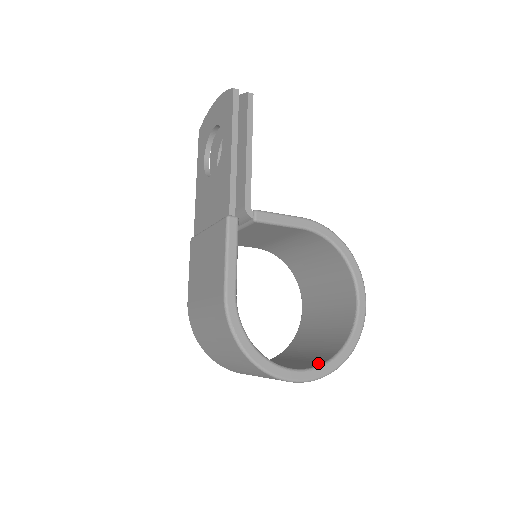
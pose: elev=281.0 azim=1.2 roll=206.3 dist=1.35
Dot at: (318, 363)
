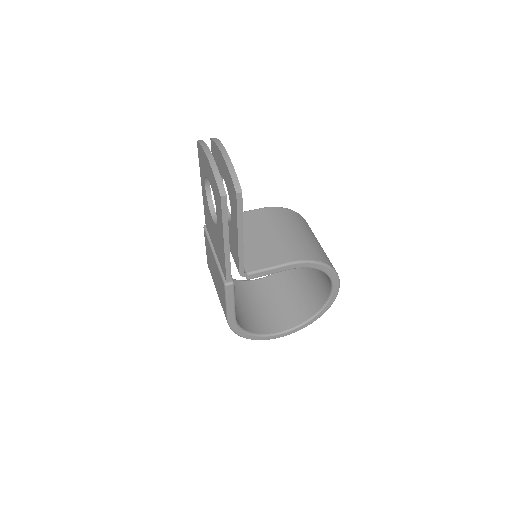
Dot at: (296, 322)
